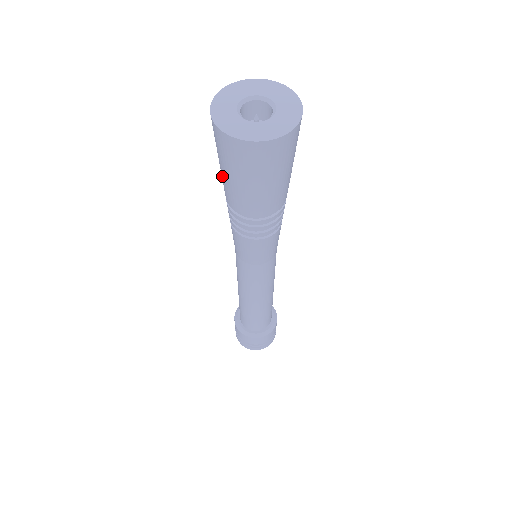
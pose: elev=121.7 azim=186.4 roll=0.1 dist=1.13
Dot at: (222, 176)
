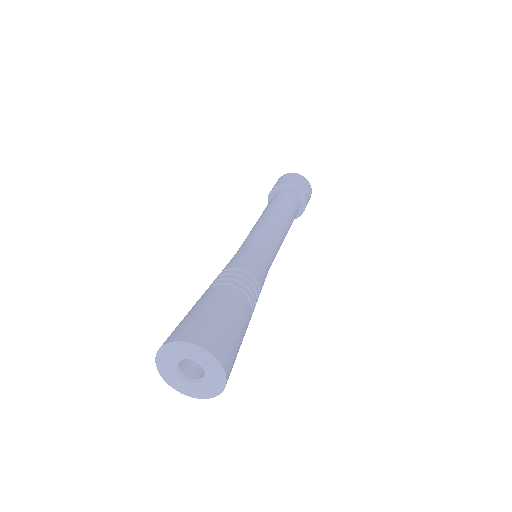
Dot at: occluded
